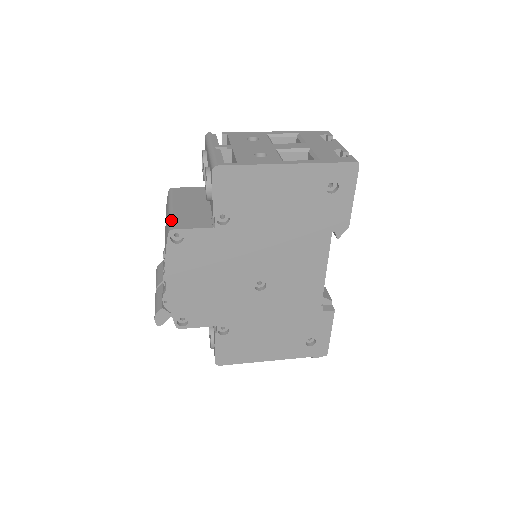
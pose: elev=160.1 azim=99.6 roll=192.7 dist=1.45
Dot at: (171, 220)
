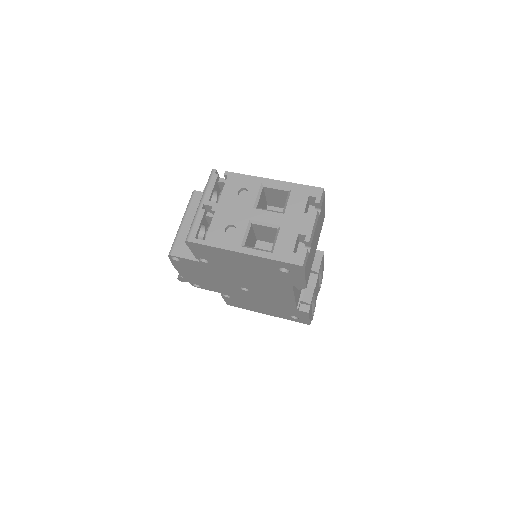
Dot at: (174, 242)
